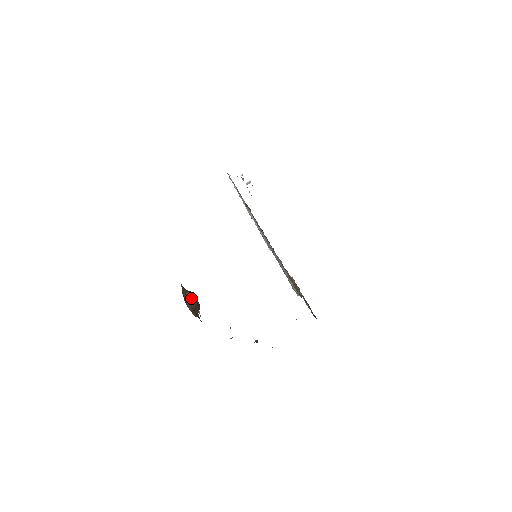
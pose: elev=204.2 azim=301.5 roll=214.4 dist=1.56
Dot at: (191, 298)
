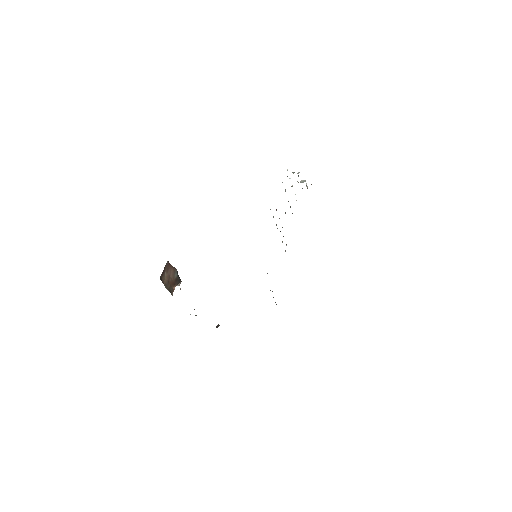
Dot at: (173, 273)
